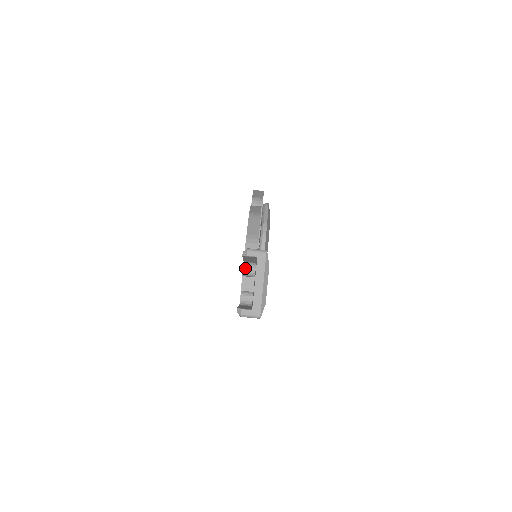
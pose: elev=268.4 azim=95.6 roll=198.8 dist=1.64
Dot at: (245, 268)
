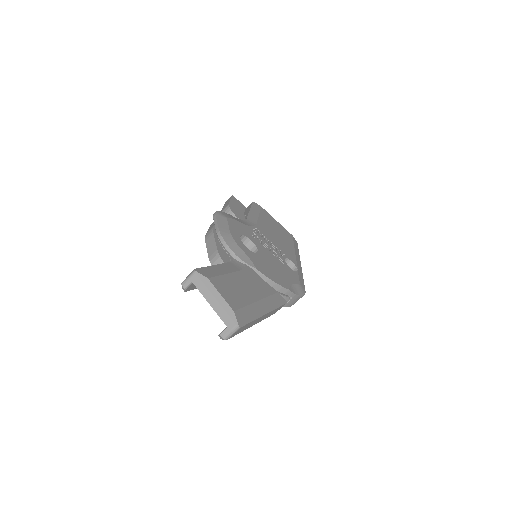
Dot at: occluded
